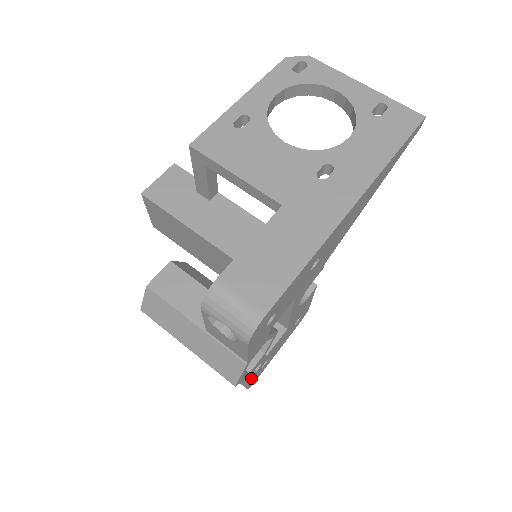
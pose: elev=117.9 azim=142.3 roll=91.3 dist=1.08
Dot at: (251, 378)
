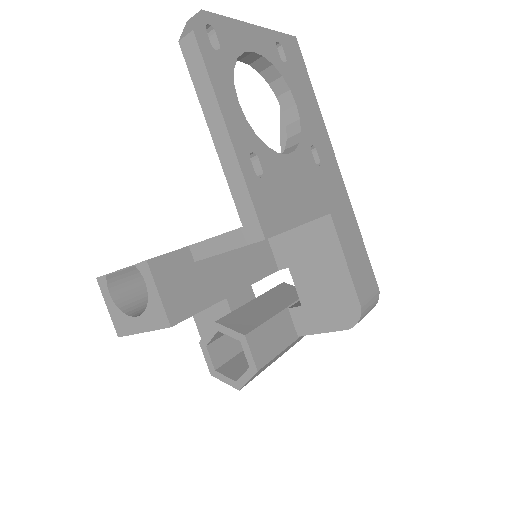
Dot at: occluded
